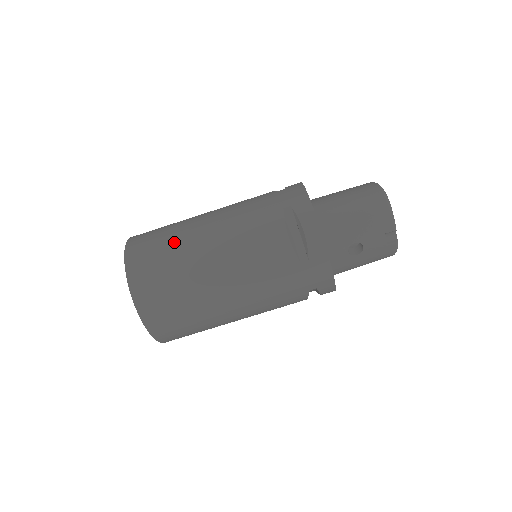
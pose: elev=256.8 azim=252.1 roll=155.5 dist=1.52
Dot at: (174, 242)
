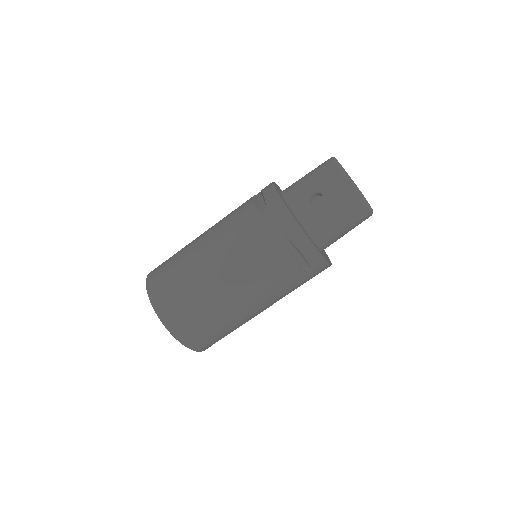
Dot at: occluded
